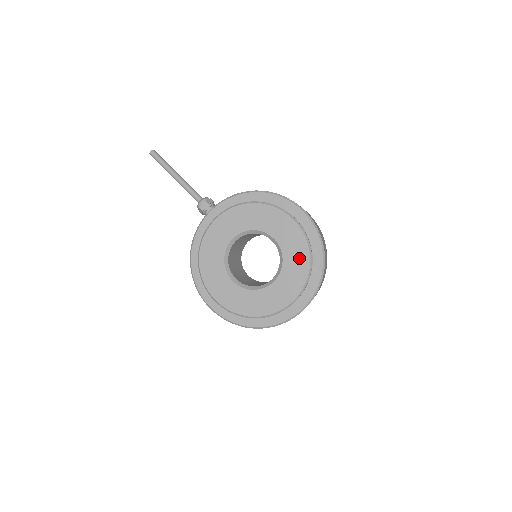
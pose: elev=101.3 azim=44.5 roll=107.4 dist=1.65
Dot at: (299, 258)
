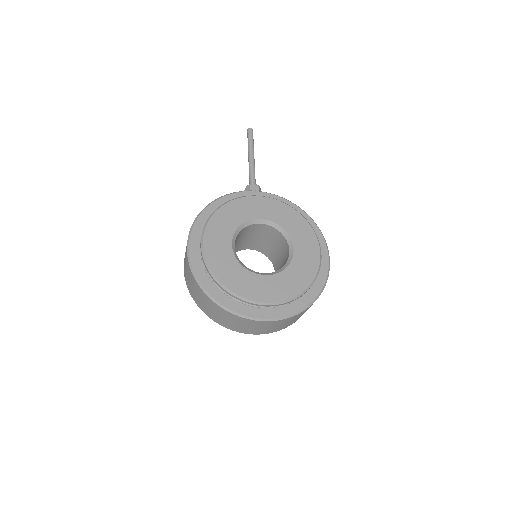
Dot at: (300, 278)
